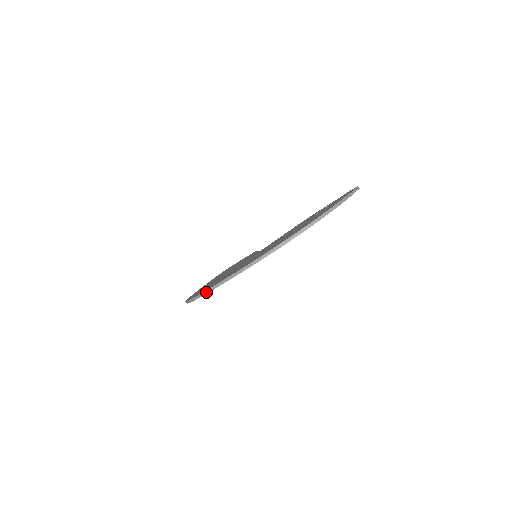
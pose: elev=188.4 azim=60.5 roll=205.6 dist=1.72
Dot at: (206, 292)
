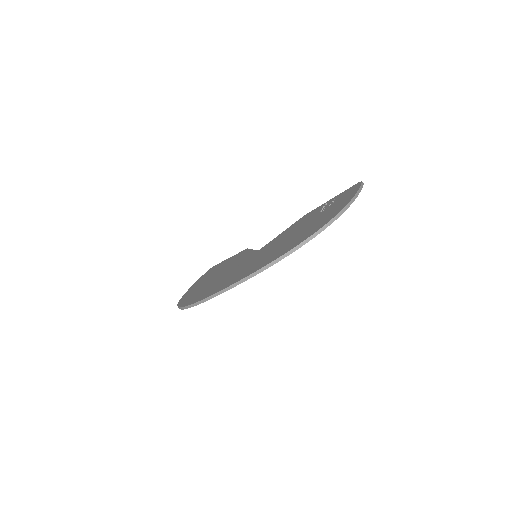
Dot at: (209, 298)
